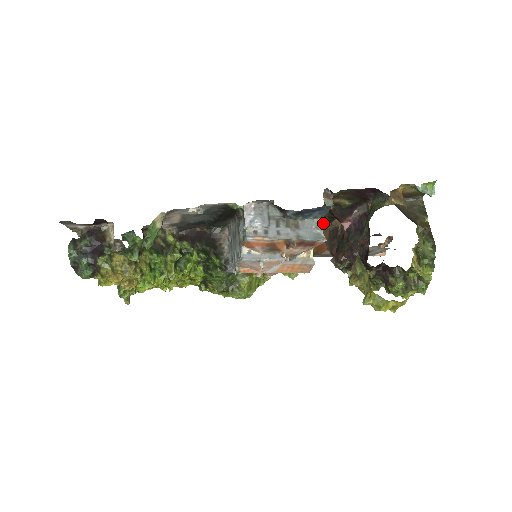
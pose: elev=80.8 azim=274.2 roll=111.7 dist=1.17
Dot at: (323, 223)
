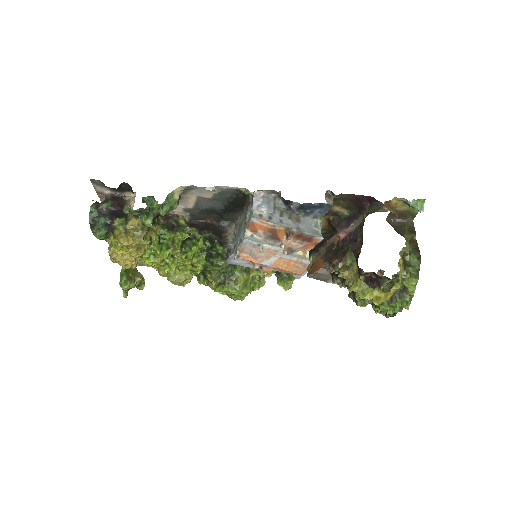
Dot at: occluded
